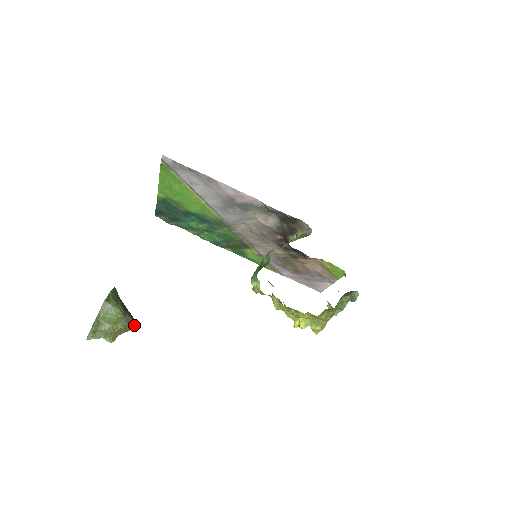
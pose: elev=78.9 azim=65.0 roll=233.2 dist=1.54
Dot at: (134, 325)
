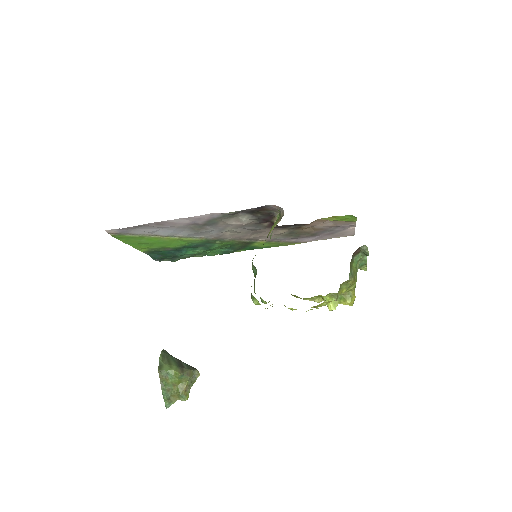
Dot at: (197, 374)
